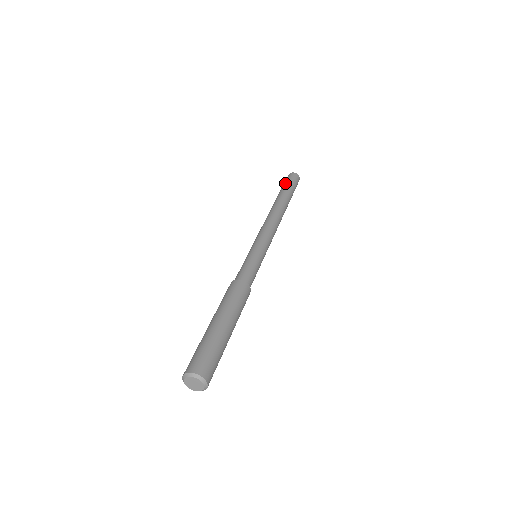
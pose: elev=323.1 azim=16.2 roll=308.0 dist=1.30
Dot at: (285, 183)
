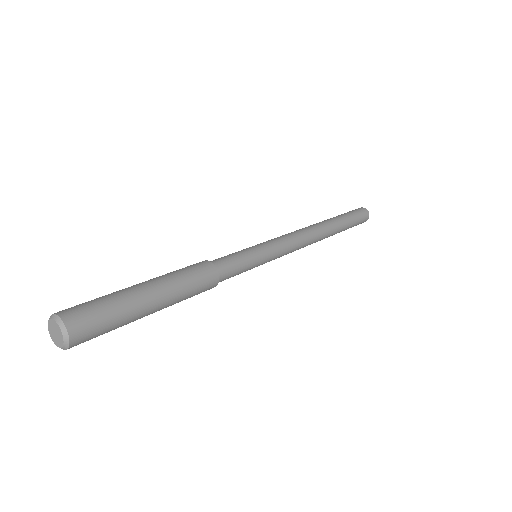
Dot at: occluded
